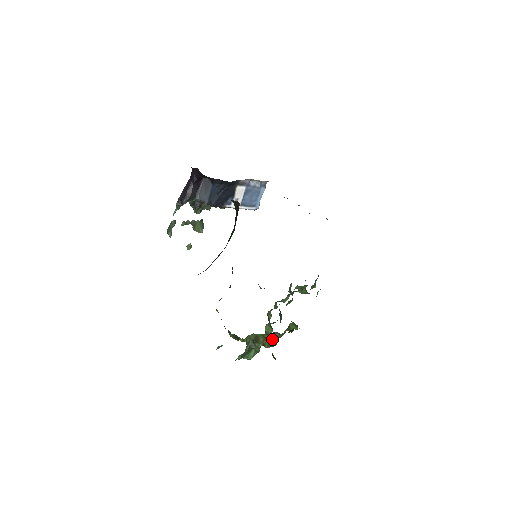
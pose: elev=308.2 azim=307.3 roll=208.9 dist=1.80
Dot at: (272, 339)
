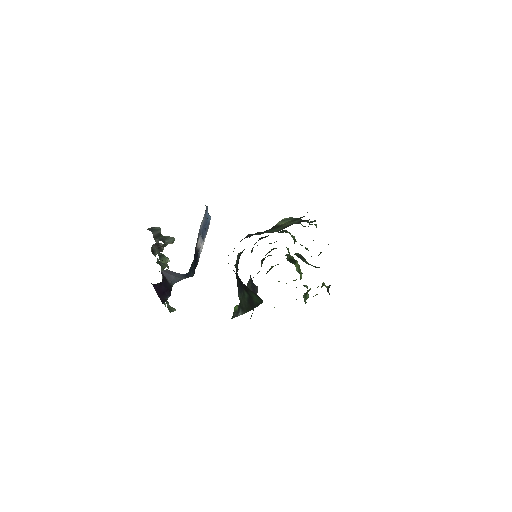
Dot at: occluded
